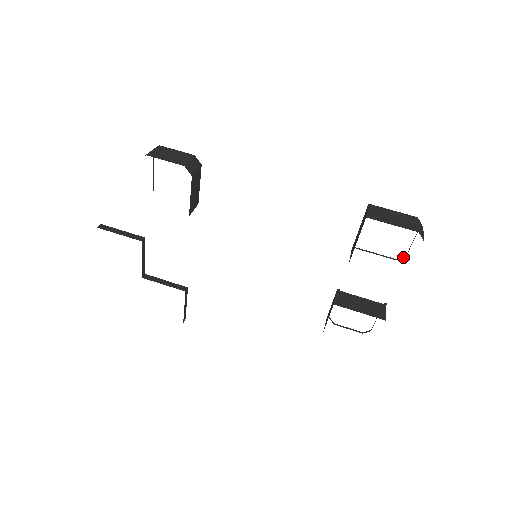
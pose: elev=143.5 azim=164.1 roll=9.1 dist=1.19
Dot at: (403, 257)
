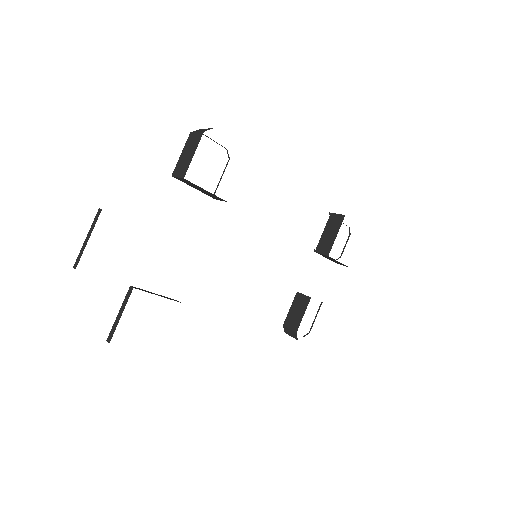
Dot at: occluded
